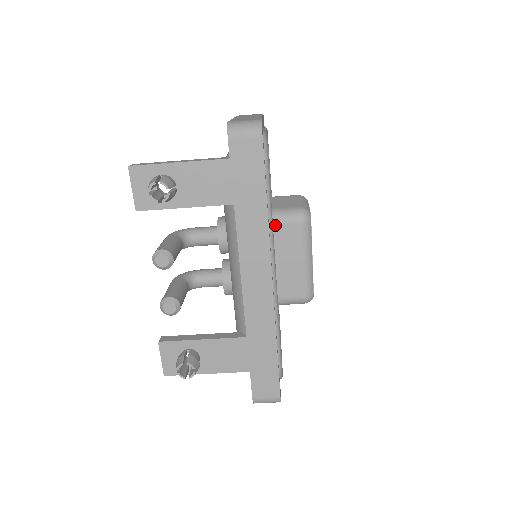
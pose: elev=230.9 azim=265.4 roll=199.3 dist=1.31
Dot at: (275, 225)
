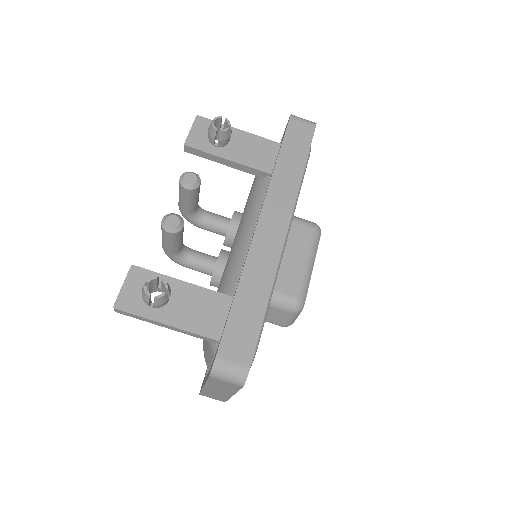
Dot at: occluded
